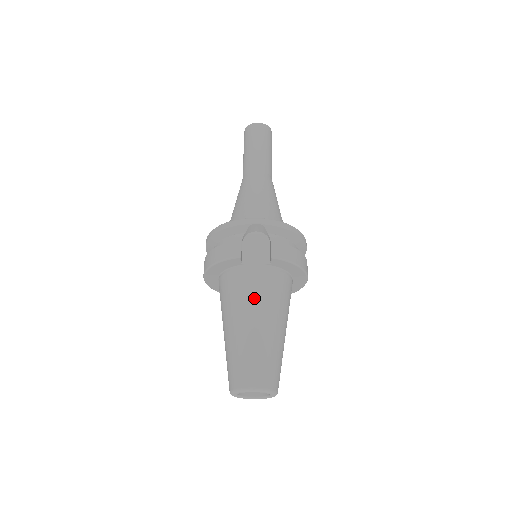
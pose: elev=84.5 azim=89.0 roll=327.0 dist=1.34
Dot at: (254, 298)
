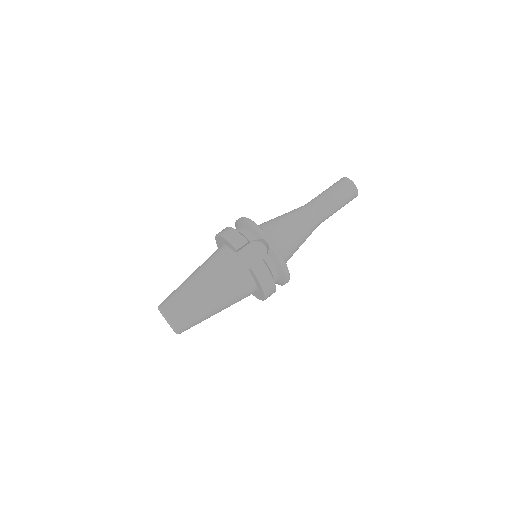
Dot at: (220, 277)
